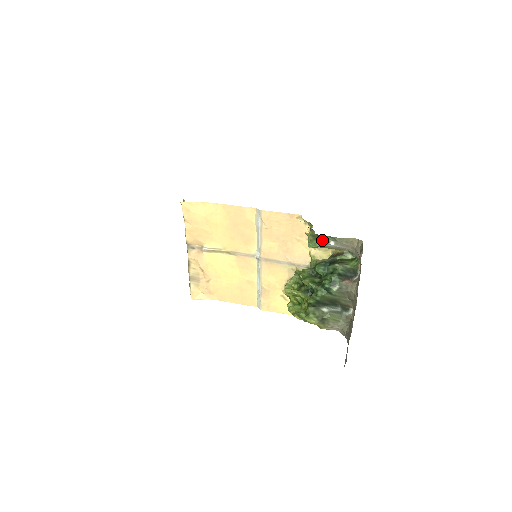
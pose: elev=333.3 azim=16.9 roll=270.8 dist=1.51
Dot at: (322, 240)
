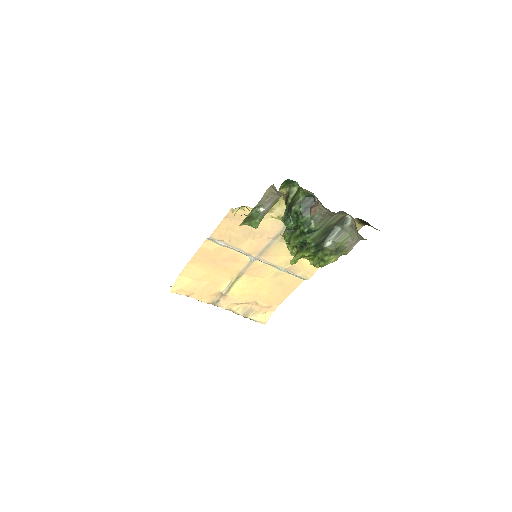
Dot at: (254, 216)
